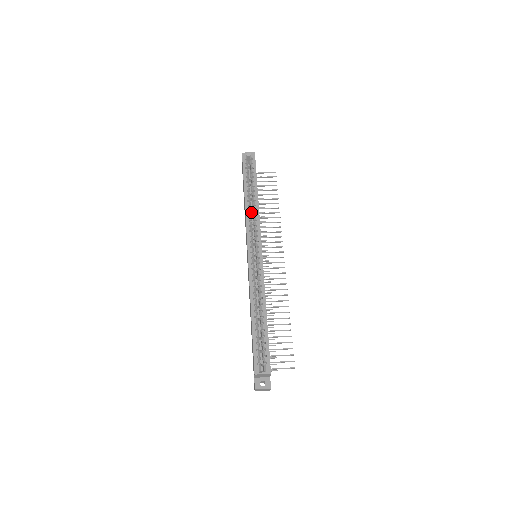
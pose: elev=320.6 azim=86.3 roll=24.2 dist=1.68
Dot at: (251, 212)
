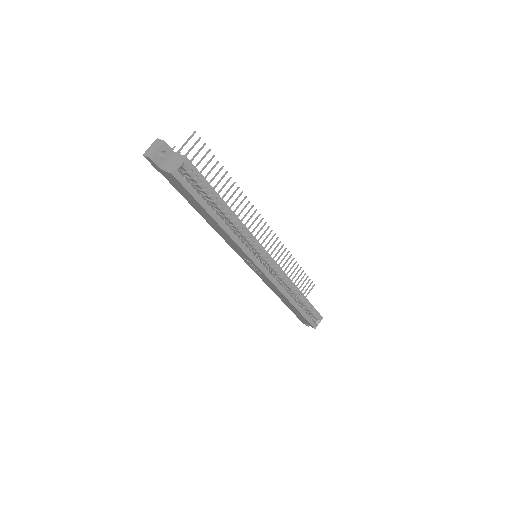
Dot at: occluded
